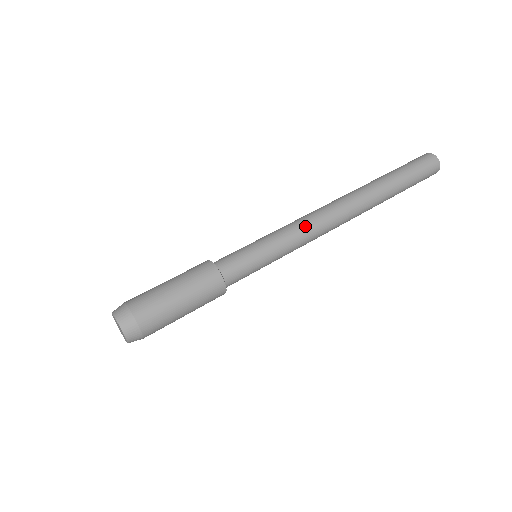
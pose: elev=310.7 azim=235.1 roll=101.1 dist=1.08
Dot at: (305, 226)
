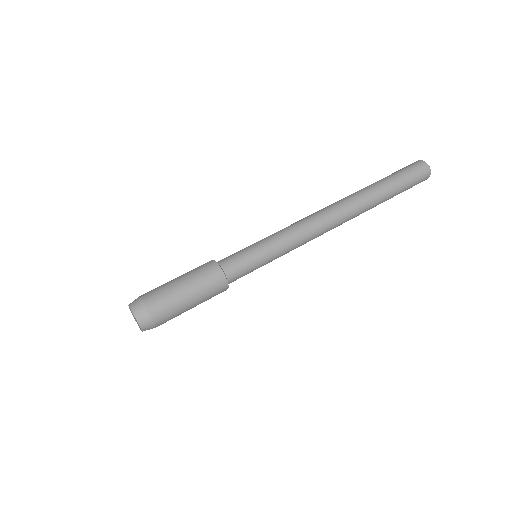
Dot at: (295, 224)
